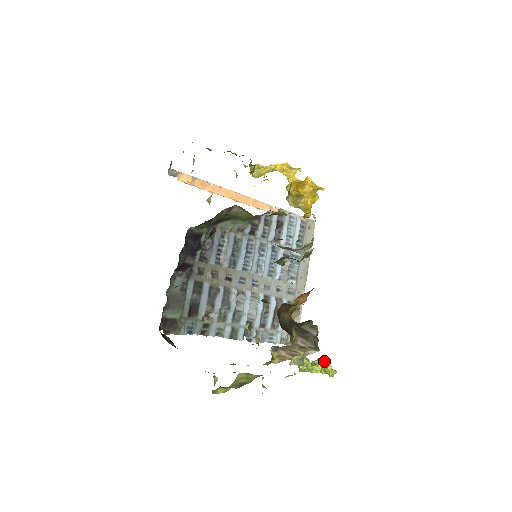
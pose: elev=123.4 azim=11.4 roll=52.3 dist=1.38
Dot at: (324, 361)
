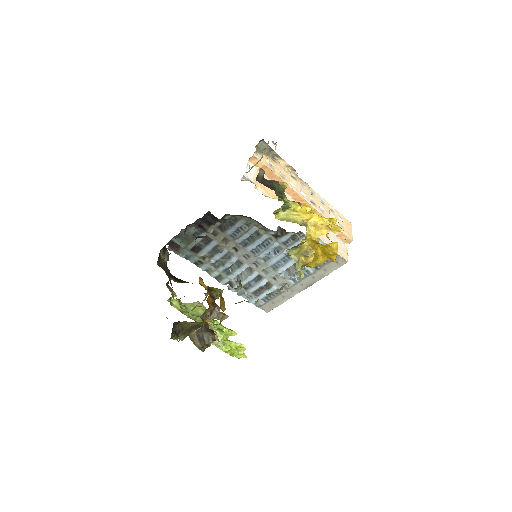
Dot at: (241, 347)
